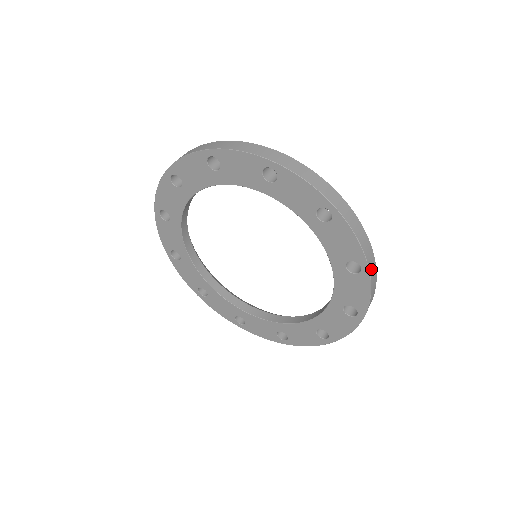
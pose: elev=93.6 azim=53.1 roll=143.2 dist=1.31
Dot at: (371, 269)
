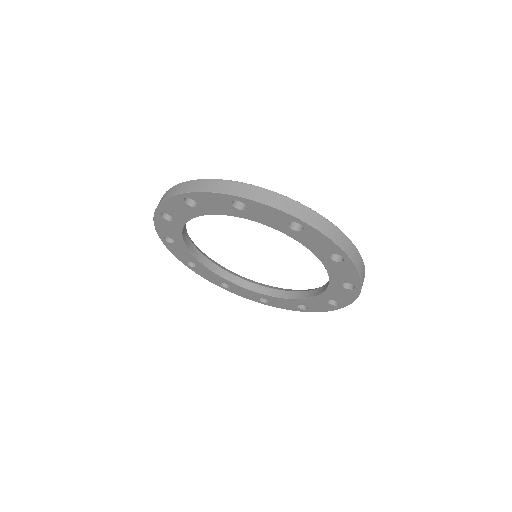
Dot at: occluded
